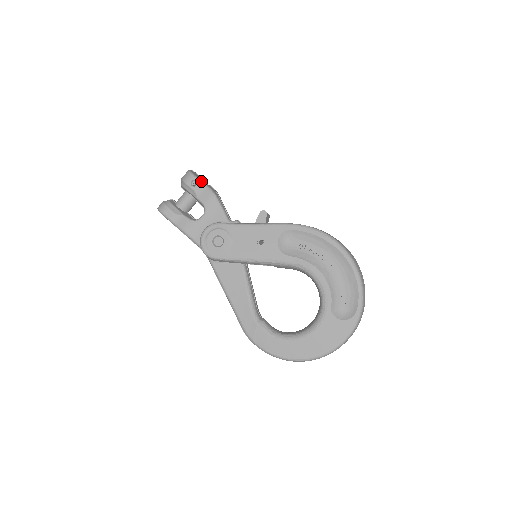
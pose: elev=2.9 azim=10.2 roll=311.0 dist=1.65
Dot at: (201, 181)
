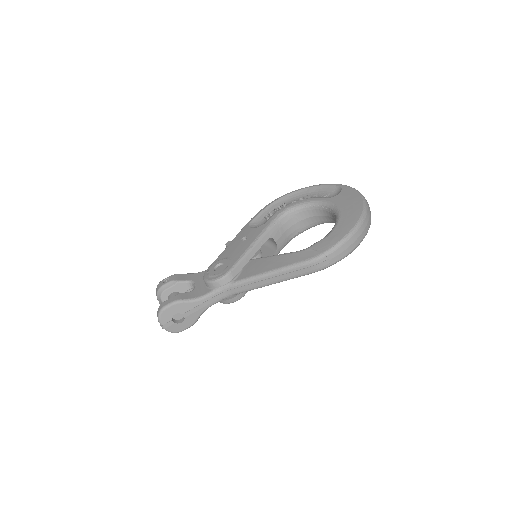
Dot at: (170, 276)
